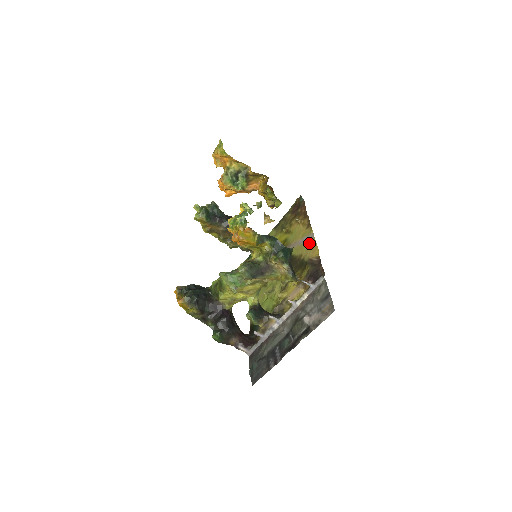
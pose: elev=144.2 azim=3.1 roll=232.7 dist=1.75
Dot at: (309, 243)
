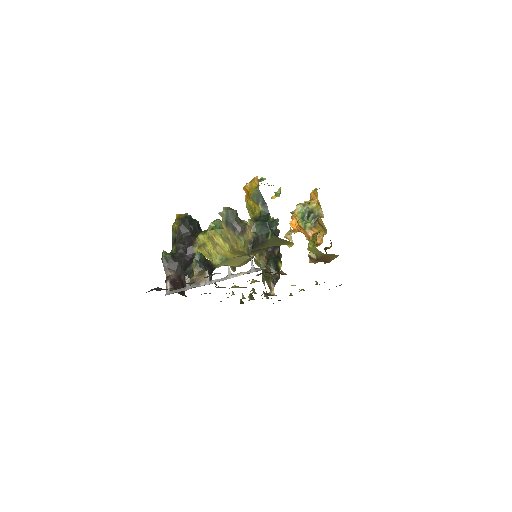
Dot at: occluded
